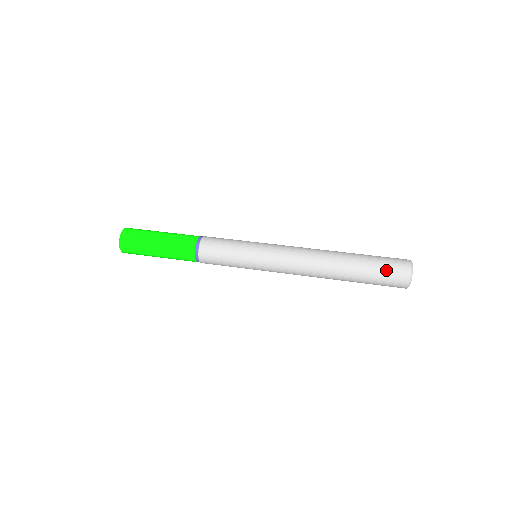
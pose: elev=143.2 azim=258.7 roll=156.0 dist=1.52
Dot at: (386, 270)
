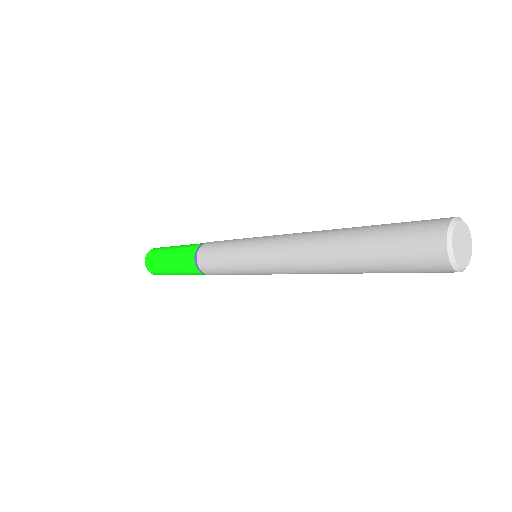
Dot at: (403, 249)
